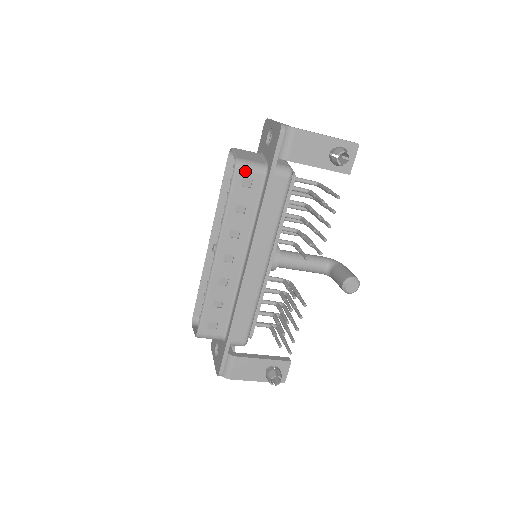
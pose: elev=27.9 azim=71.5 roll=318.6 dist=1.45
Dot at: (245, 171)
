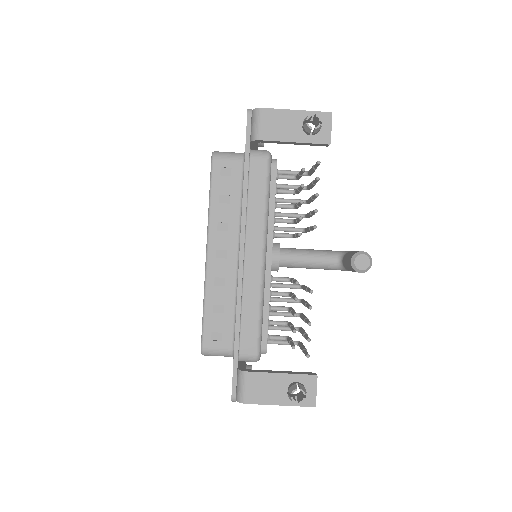
Dot at: (222, 160)
